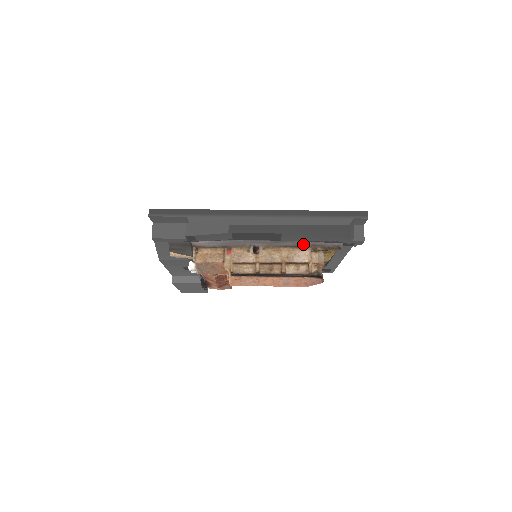
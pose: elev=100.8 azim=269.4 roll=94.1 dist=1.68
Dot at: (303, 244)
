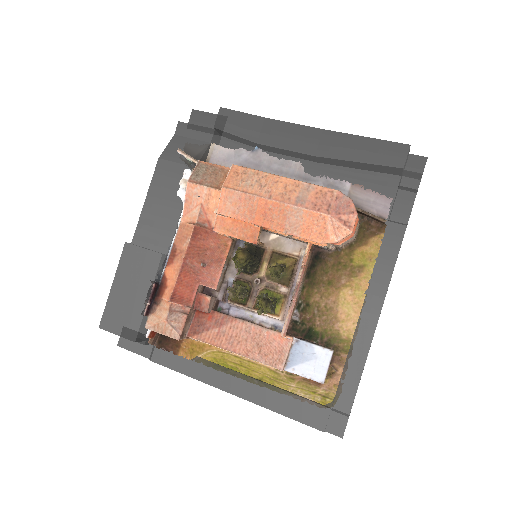
Dot at: occluded
